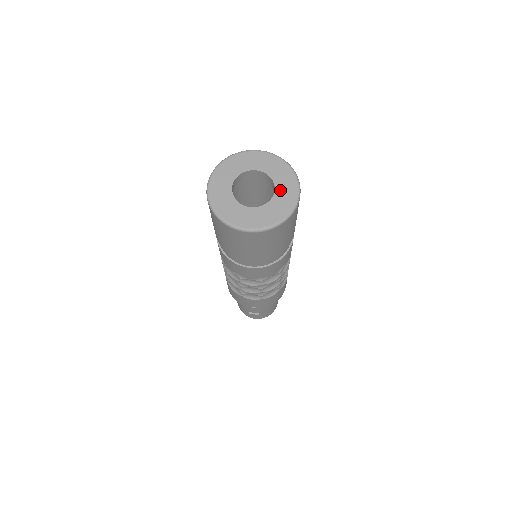
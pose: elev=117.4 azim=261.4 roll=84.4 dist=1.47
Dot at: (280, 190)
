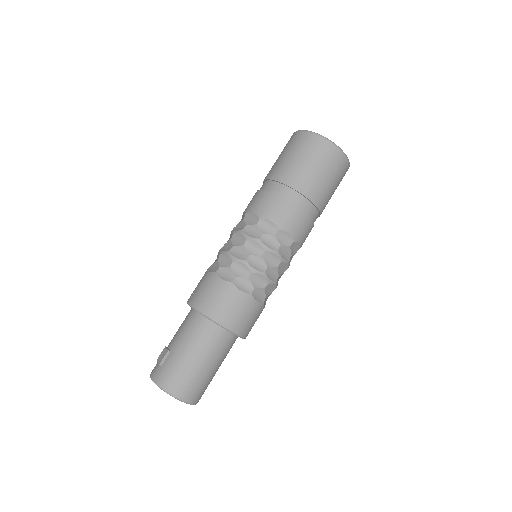
Dot at: occluded
